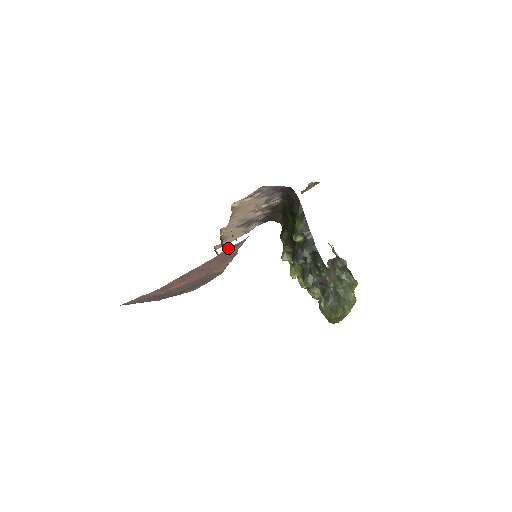
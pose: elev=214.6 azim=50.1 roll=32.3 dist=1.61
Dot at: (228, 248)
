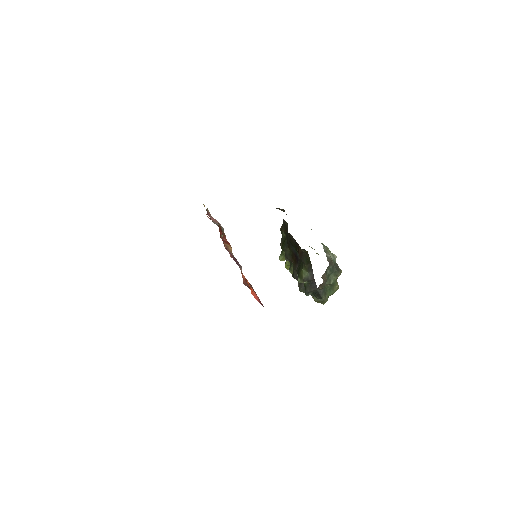
Dot at: occluded
